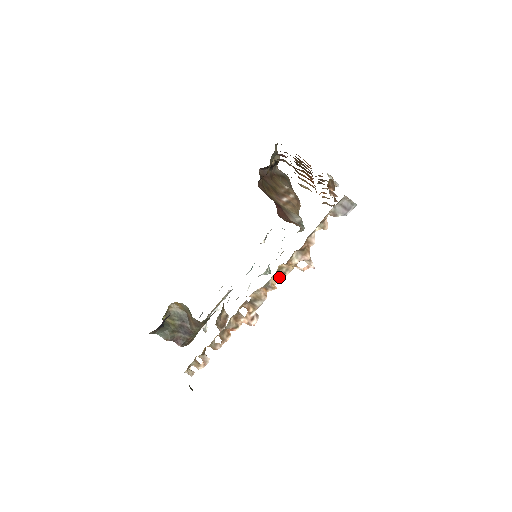
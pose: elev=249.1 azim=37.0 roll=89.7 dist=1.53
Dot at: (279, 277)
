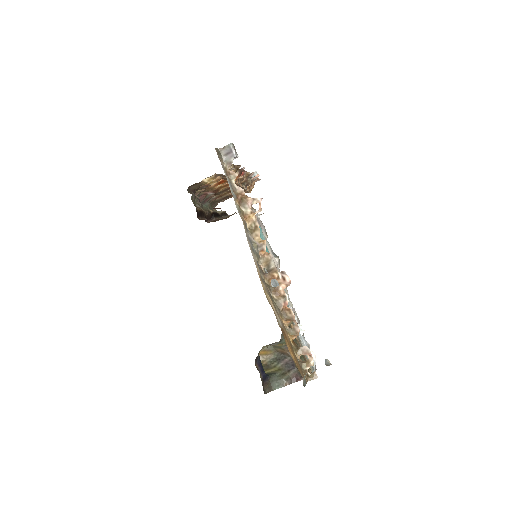
Dot at: (257, 233)
